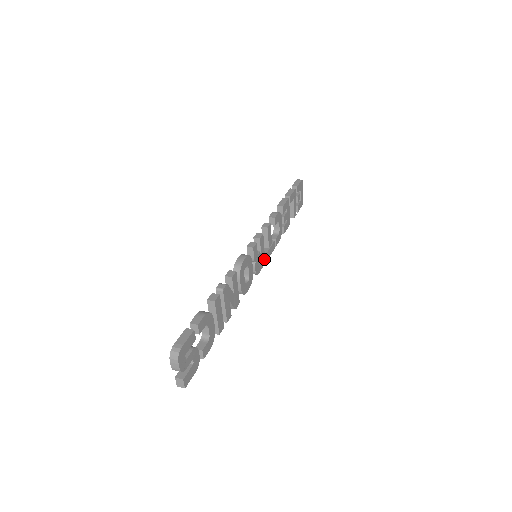
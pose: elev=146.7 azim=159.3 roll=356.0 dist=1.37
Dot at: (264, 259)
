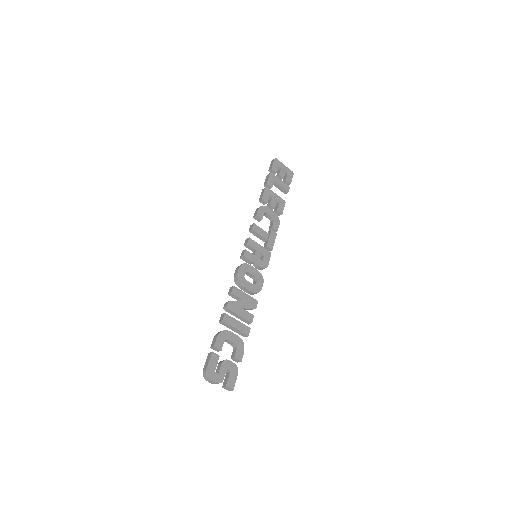
Dot at: (267, 251)
